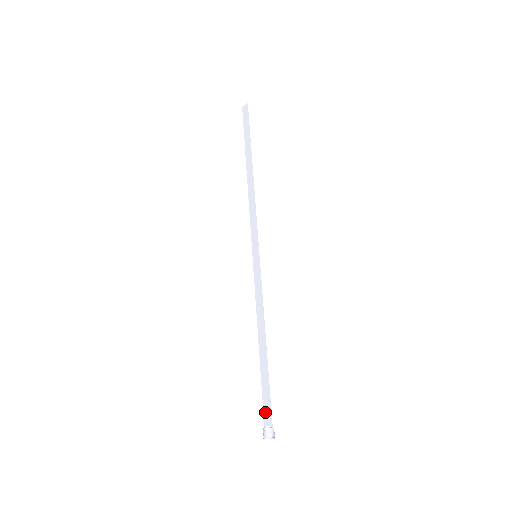
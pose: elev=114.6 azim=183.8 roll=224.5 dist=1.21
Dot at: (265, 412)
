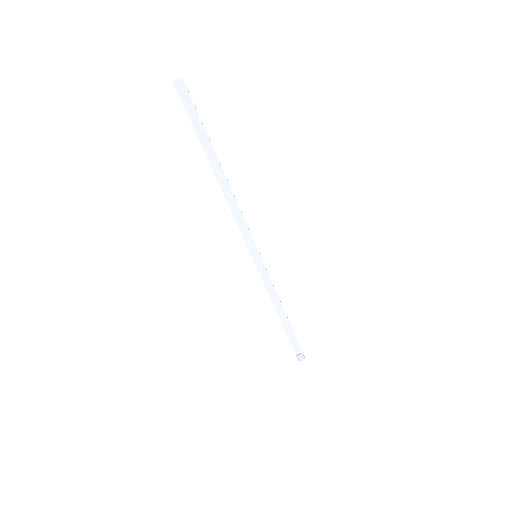
Dot at: (295, 348)
